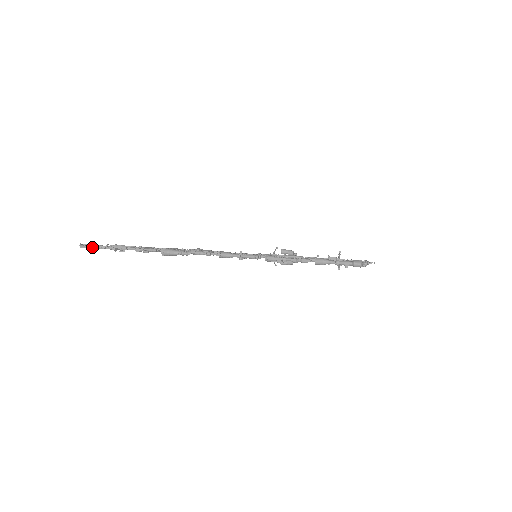
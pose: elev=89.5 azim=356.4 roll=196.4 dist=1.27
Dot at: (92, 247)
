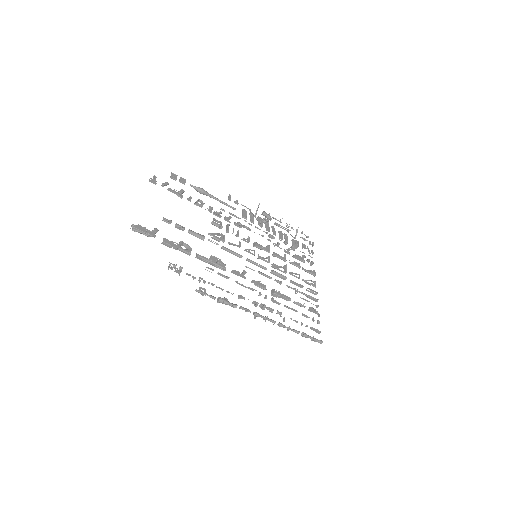
Dot at: occluded
